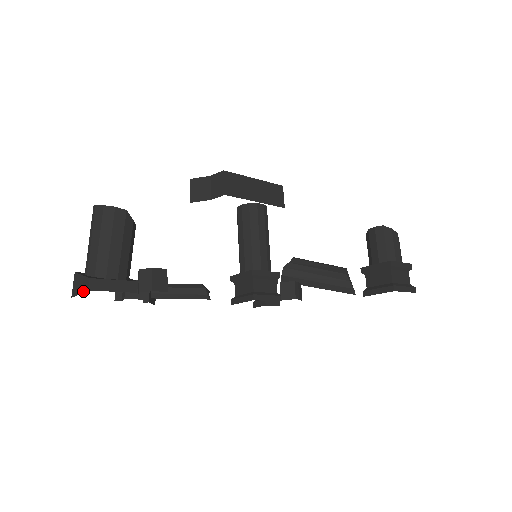
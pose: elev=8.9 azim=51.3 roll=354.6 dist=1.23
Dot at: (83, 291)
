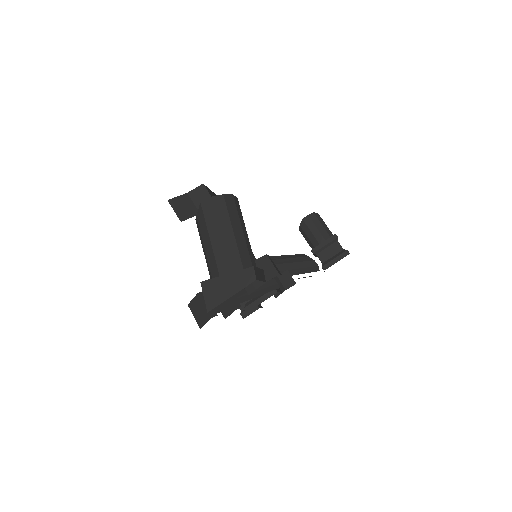
Dot at: (243, 287)
